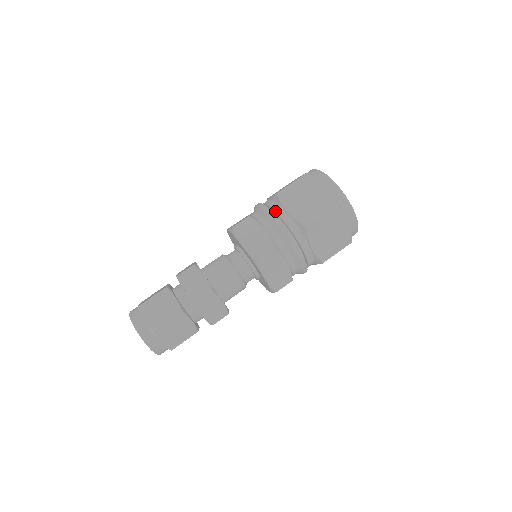
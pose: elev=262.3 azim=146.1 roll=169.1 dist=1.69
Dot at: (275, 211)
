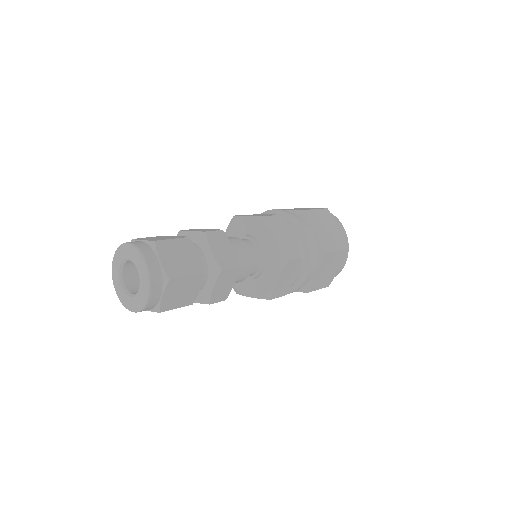
Dot at: occluded
